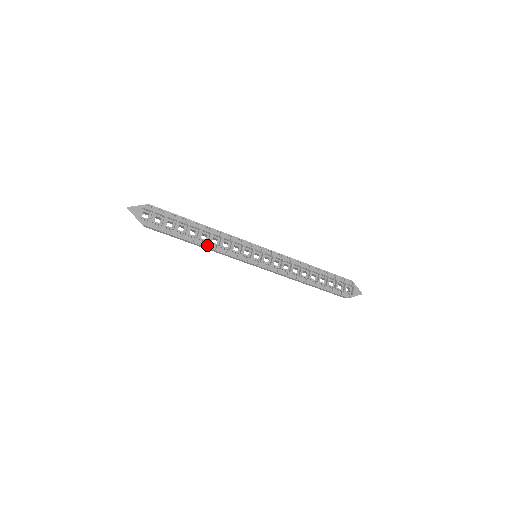
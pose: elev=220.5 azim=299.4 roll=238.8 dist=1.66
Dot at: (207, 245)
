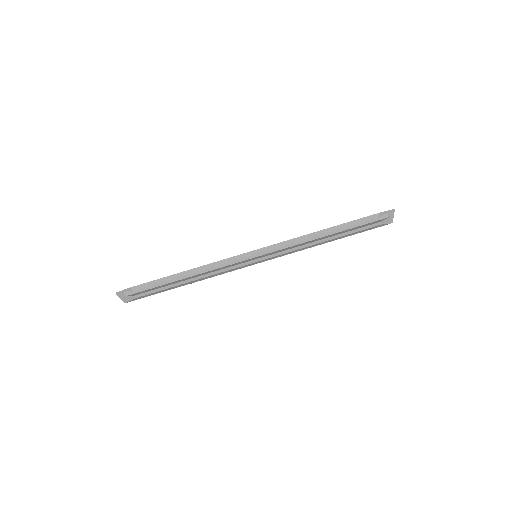
Dot at: (197, 268)
